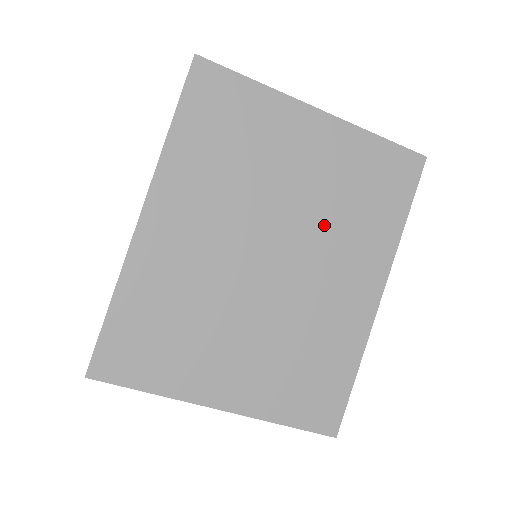
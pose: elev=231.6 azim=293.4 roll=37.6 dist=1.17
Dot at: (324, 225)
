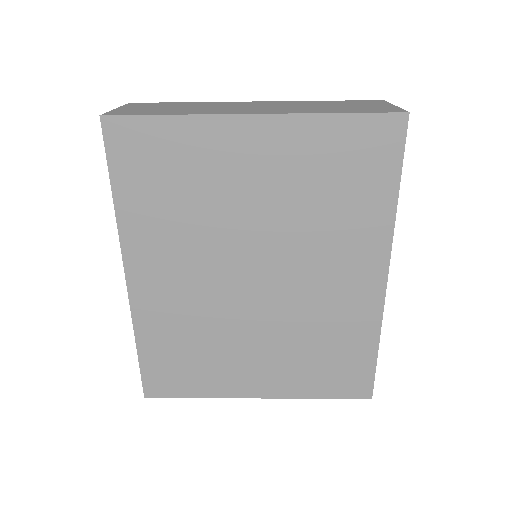
Dot at: (301, 232)
